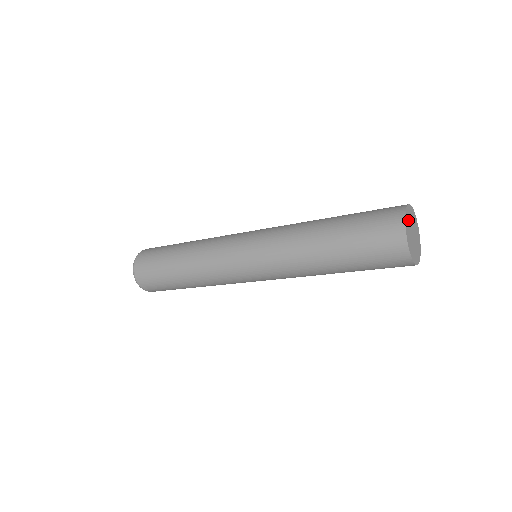
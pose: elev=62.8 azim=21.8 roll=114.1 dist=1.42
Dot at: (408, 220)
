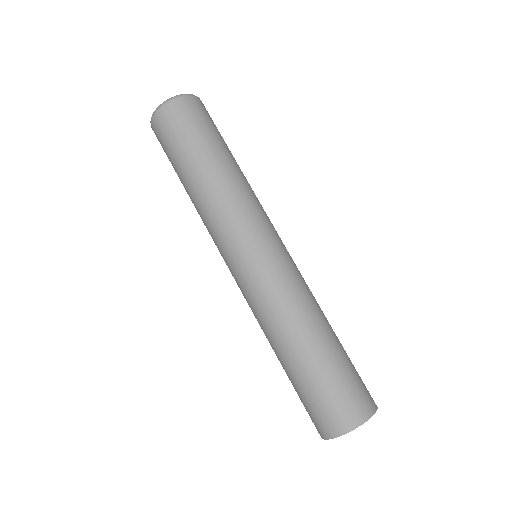
Dot at: occluded
